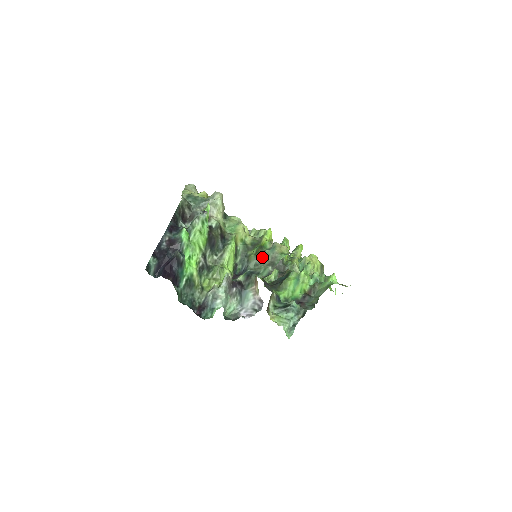
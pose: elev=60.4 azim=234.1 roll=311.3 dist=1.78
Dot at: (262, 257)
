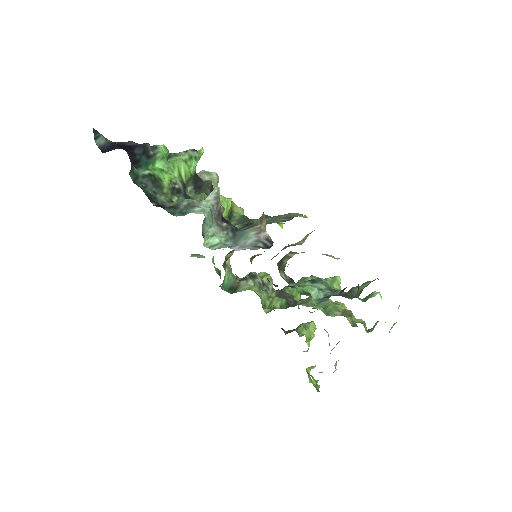
Dot at: (271, 217)
